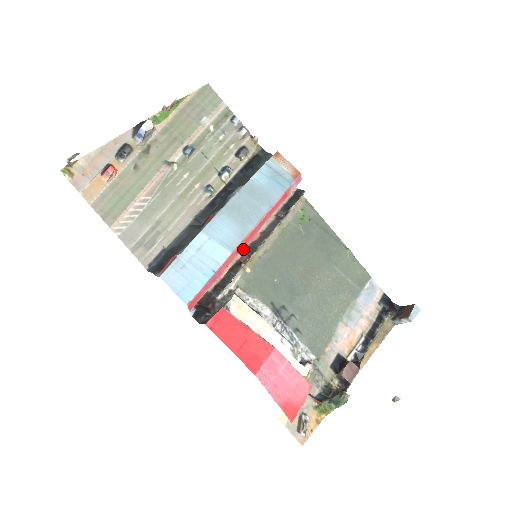
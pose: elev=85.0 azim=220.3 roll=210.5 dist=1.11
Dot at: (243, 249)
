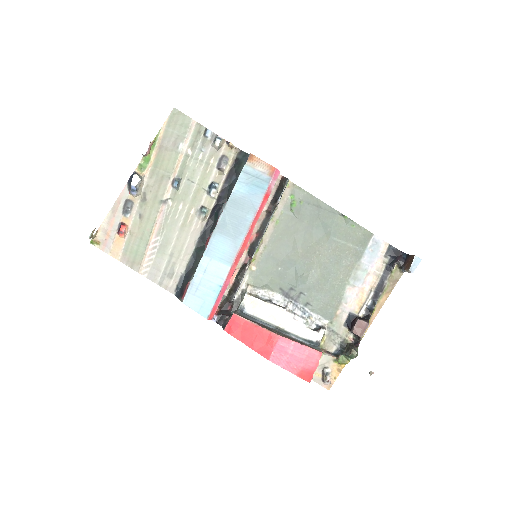
Dot at: (245, 252)
